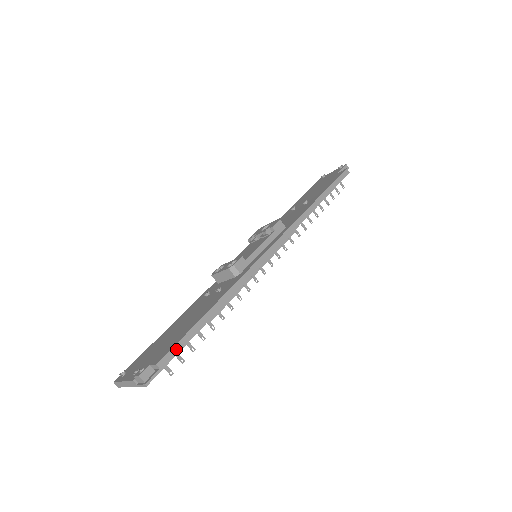
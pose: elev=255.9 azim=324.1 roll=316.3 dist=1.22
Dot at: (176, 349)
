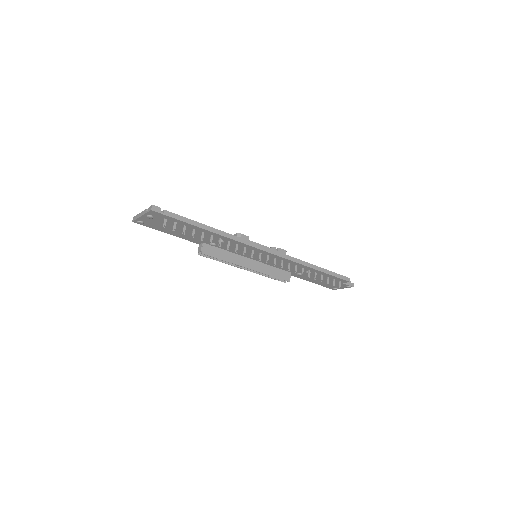
Dot at: (178, 217)
